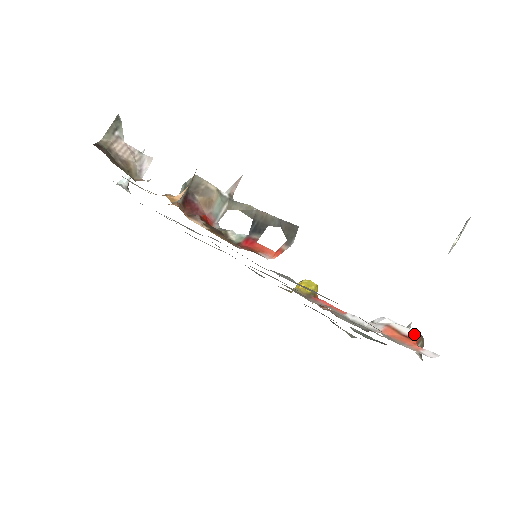
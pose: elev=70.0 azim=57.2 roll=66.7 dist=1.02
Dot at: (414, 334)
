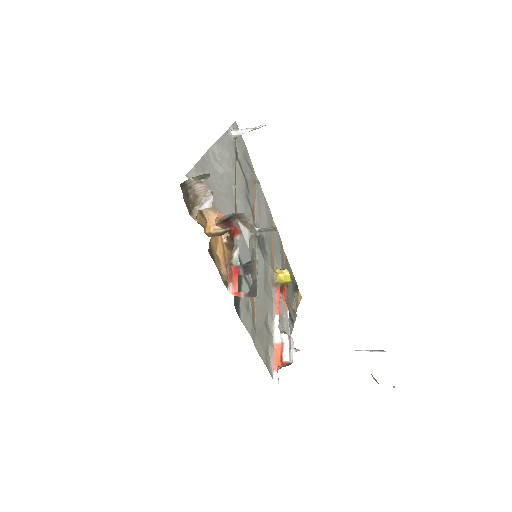
Dot at: (286, 360)
